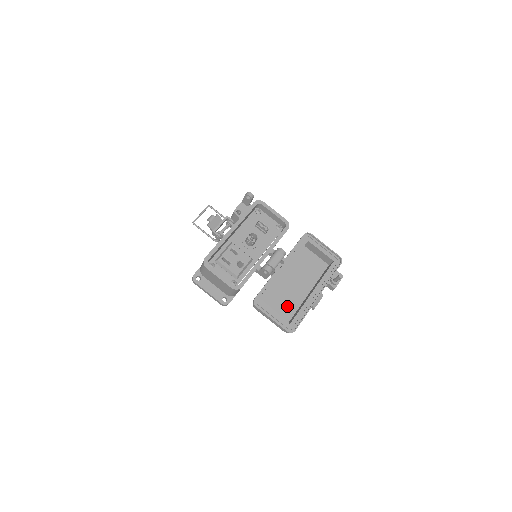
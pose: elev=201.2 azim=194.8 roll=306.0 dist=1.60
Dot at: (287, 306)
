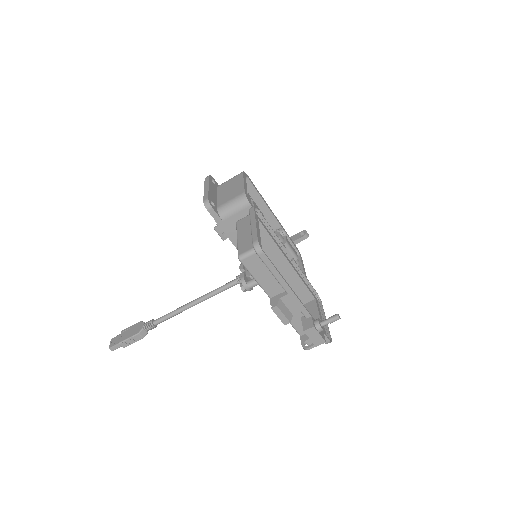
Dot at: occluded
